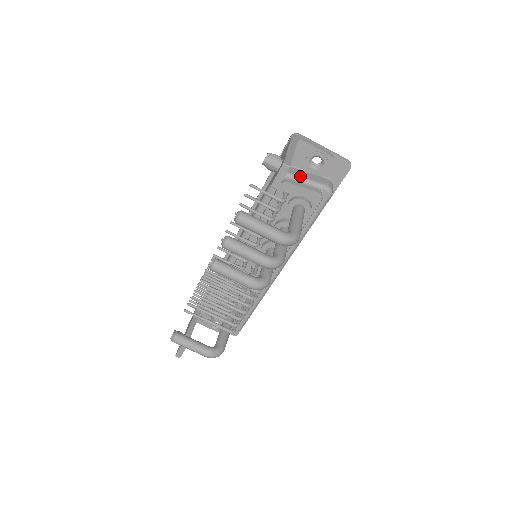
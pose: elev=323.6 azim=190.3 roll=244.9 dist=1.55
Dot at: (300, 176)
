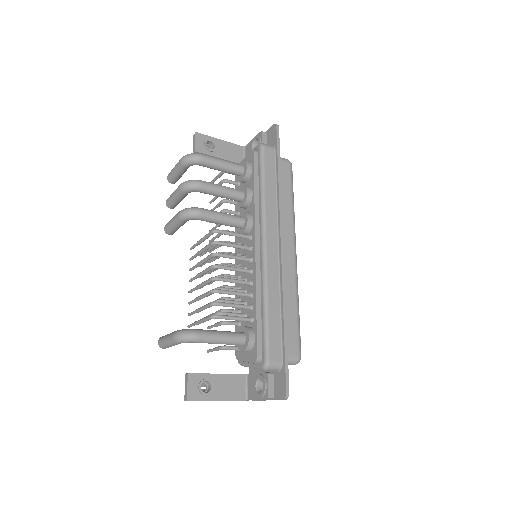
Dot at: occluded
